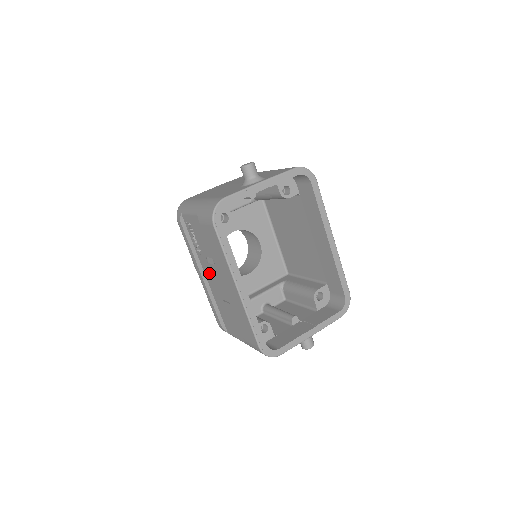
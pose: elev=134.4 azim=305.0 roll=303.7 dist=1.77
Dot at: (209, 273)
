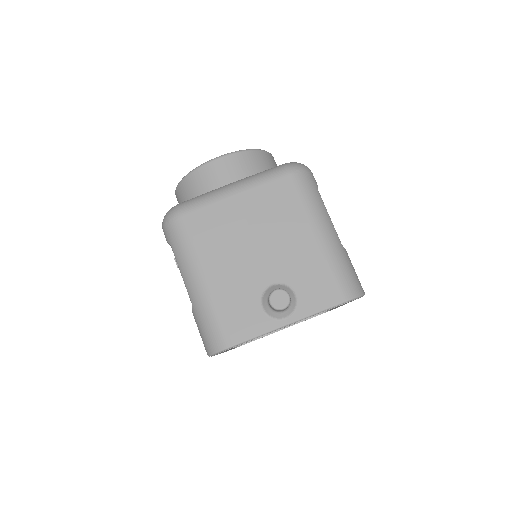
Dot at: occluded
